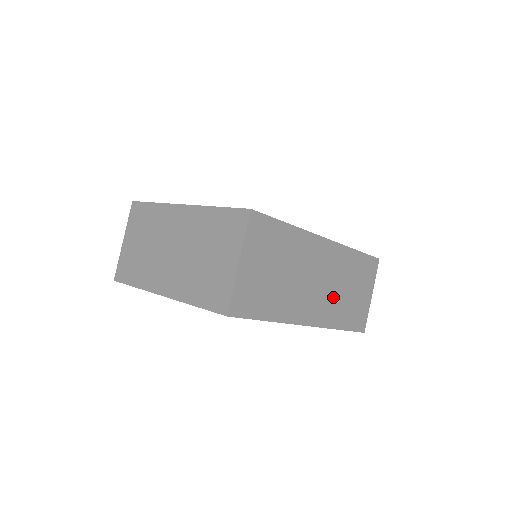
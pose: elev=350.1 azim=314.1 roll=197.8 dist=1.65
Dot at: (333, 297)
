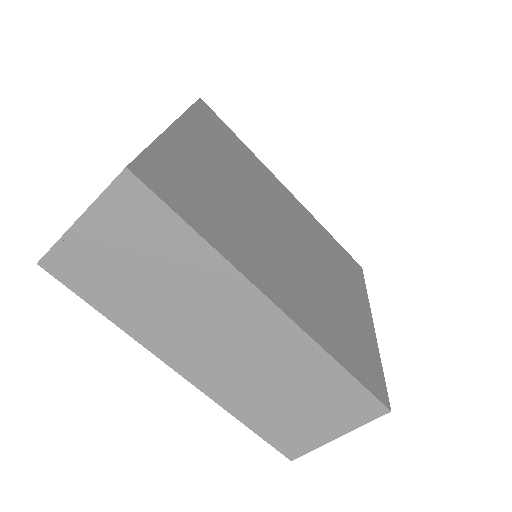
Dot at: (248, 379)
